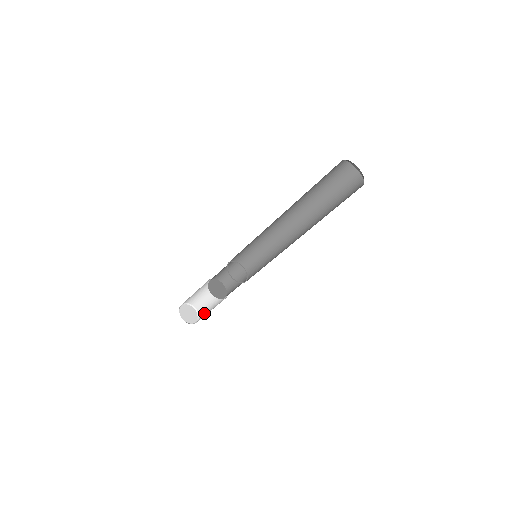
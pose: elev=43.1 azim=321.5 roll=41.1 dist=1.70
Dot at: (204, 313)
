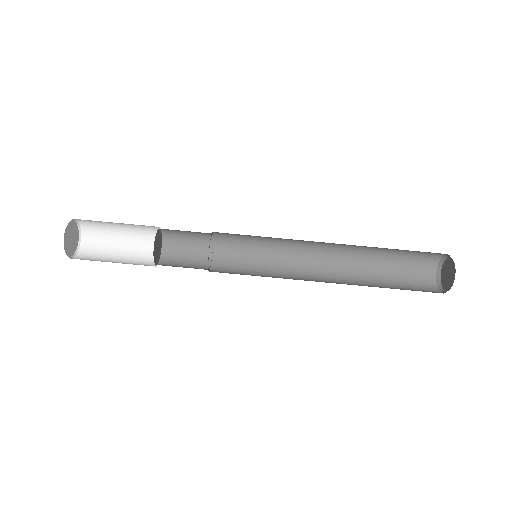
Dot at: (94, 255)
